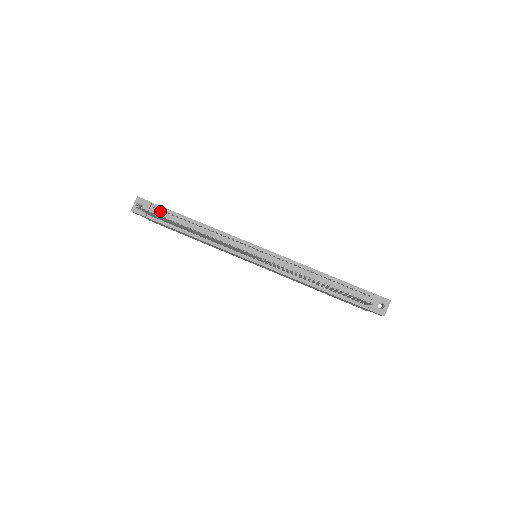
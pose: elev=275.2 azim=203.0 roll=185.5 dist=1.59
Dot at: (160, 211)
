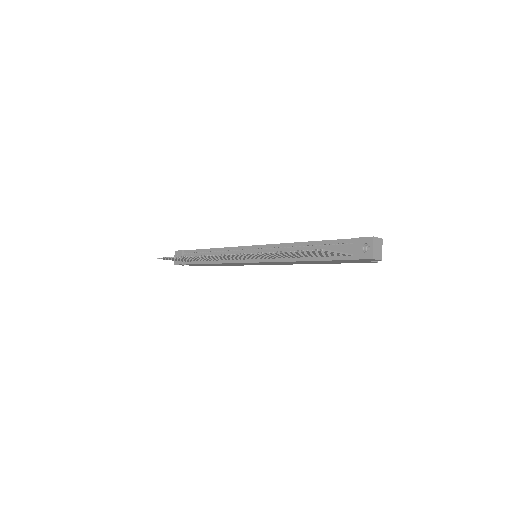
Dot at: (189, 254)
